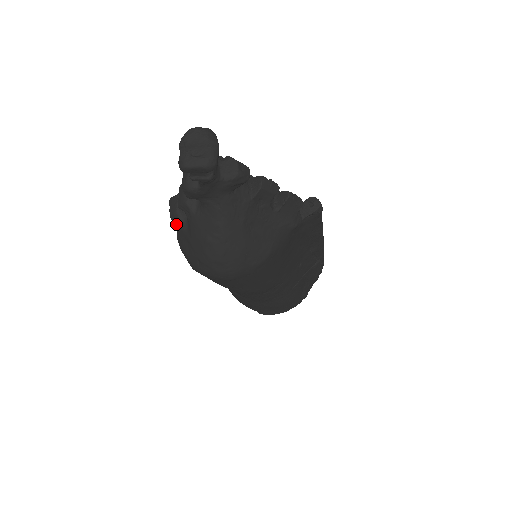
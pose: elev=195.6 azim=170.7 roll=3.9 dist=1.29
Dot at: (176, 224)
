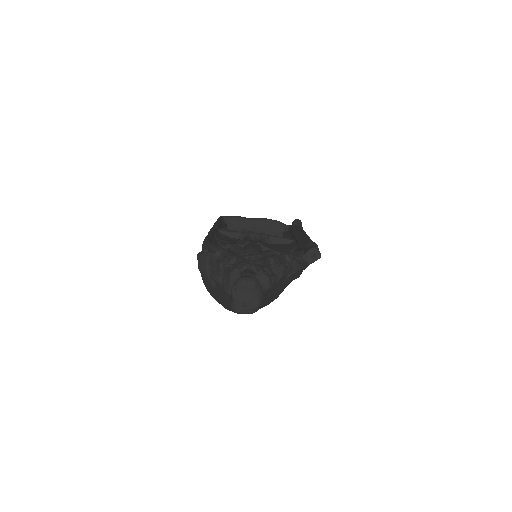
Dot at: (204, 277)
